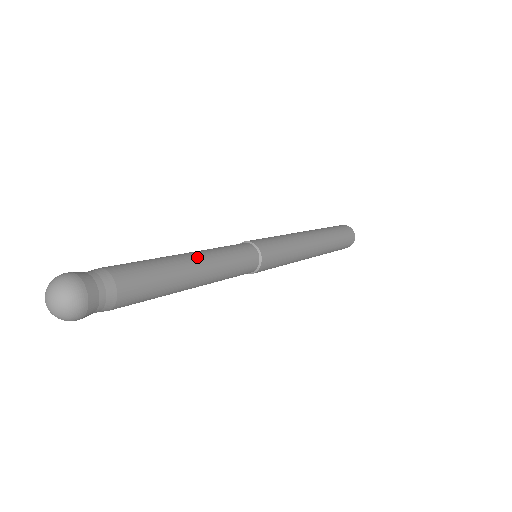
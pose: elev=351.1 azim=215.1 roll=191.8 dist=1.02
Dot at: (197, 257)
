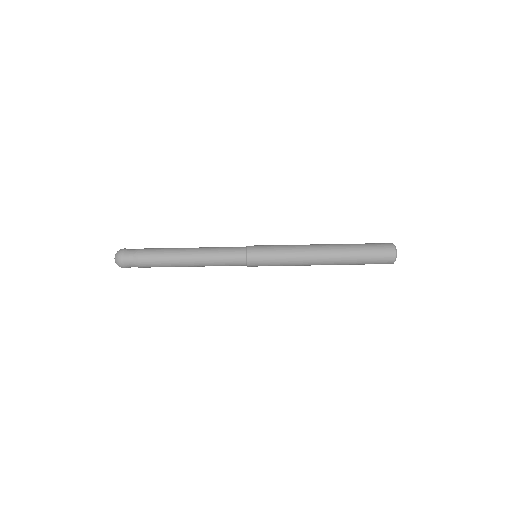
Dot at: (194, 265)
